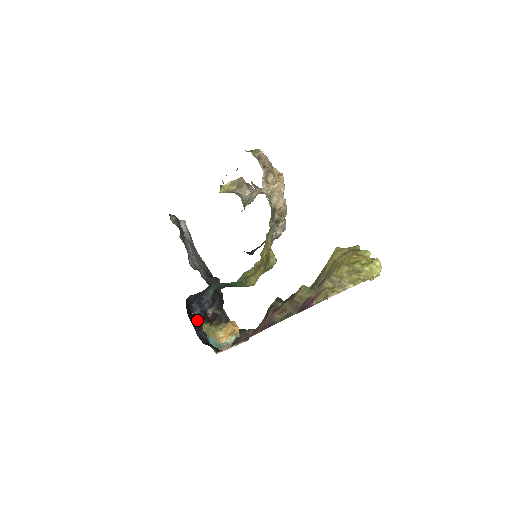
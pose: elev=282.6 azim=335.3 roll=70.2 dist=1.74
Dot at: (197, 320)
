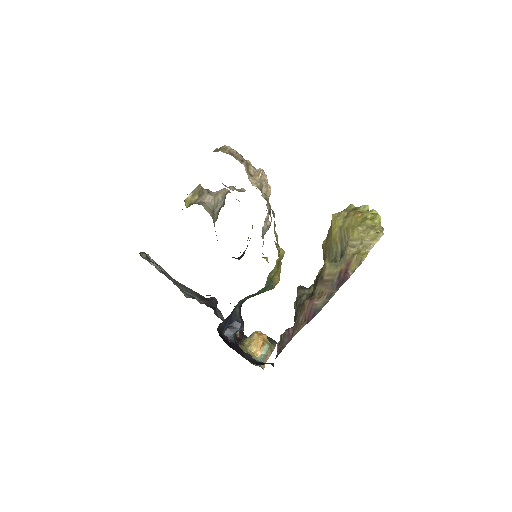
Dot at: (236, 345)
